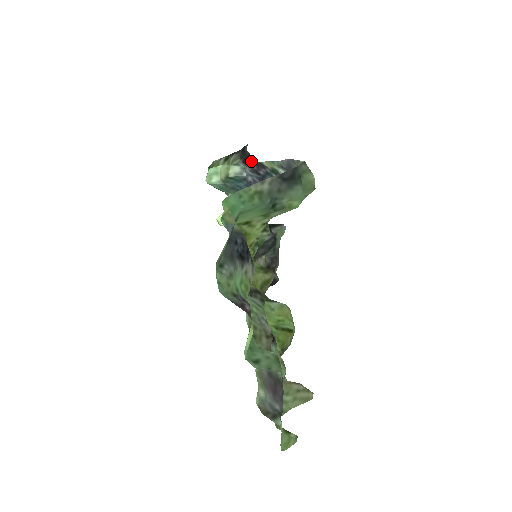
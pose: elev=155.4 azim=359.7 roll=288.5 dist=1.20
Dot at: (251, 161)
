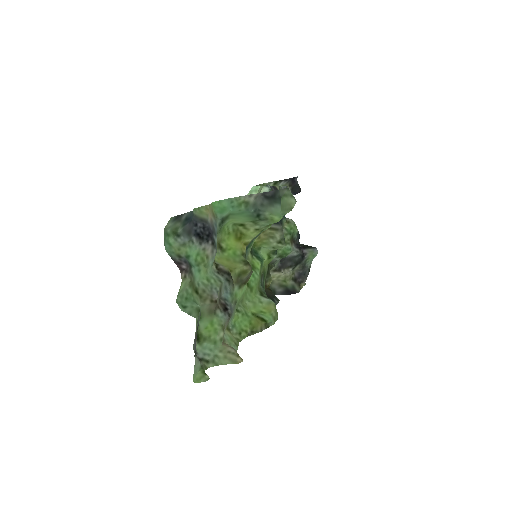
Dot at: (299, 190)
